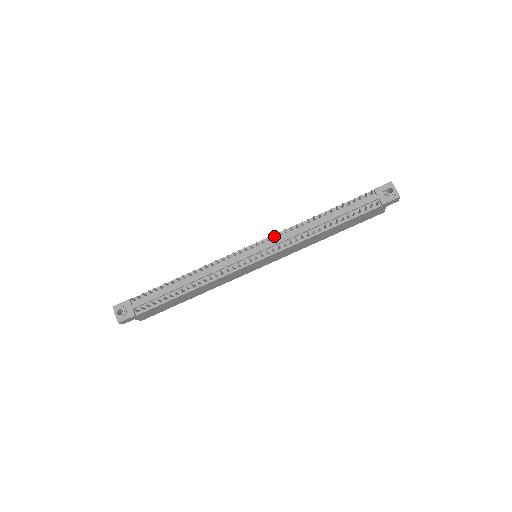
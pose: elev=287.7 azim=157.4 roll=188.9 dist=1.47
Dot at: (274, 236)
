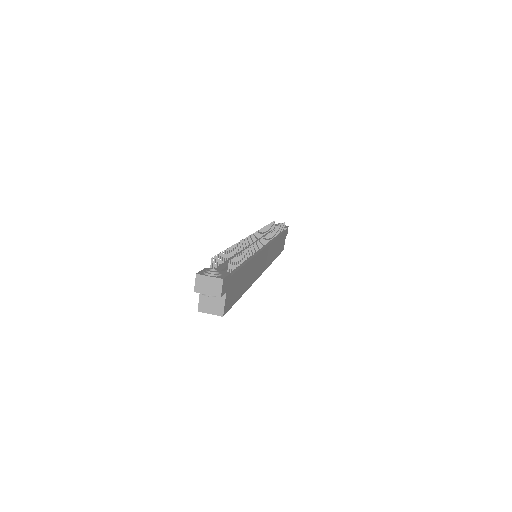
Dot at: (258, 234)
